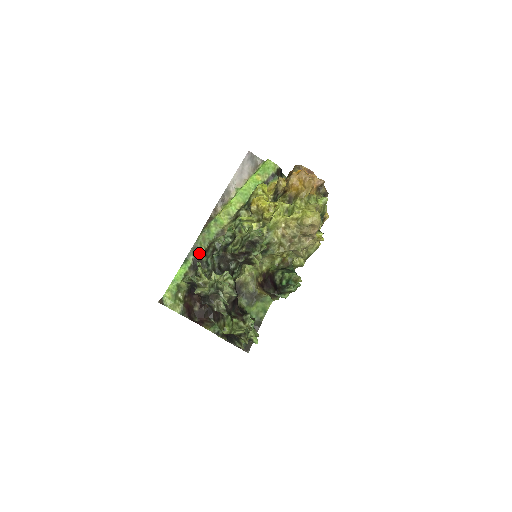
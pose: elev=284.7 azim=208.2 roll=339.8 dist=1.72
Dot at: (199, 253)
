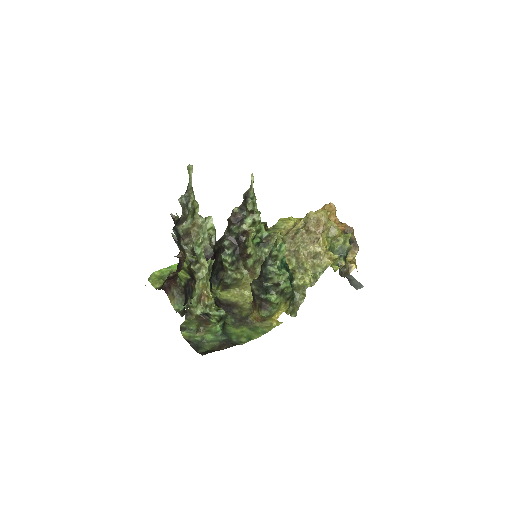
Dot at: occluded
